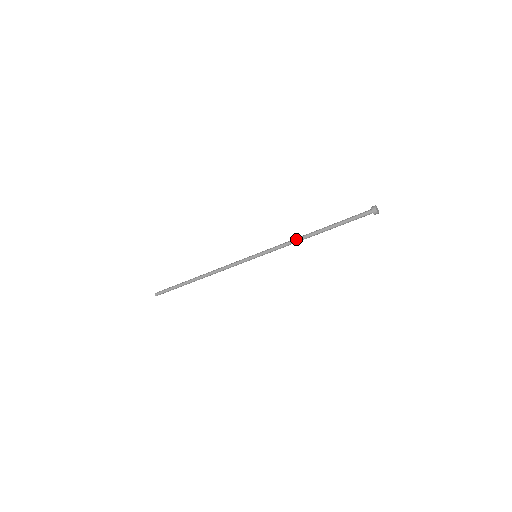
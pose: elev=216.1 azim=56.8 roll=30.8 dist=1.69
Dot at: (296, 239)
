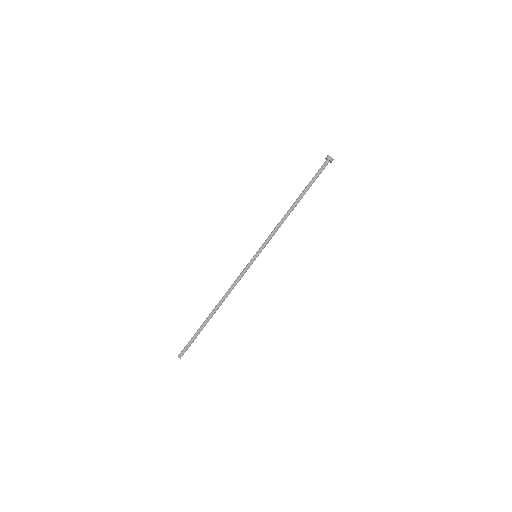
Dot at: (282, 219)
